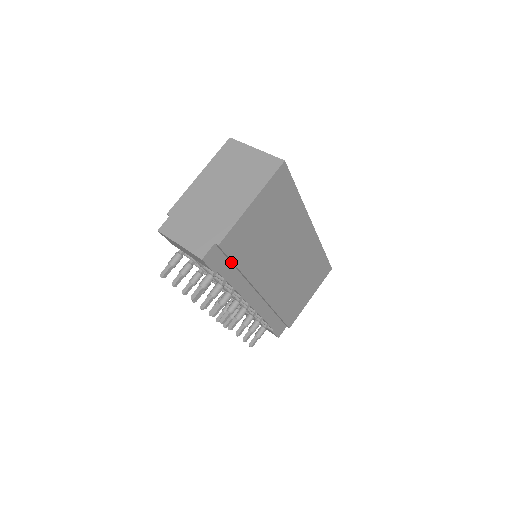
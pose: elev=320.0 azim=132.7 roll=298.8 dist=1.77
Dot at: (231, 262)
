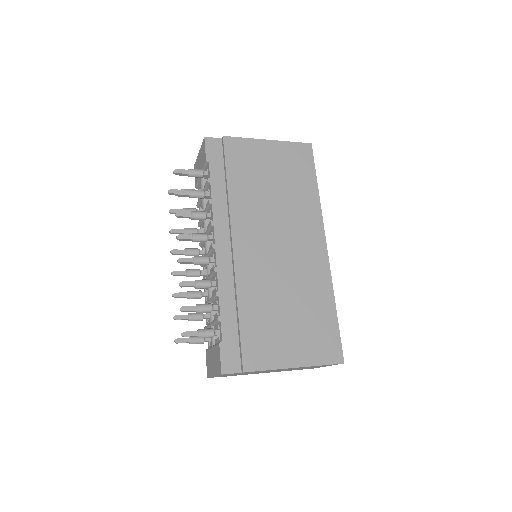
Dot at: (225, 171)
